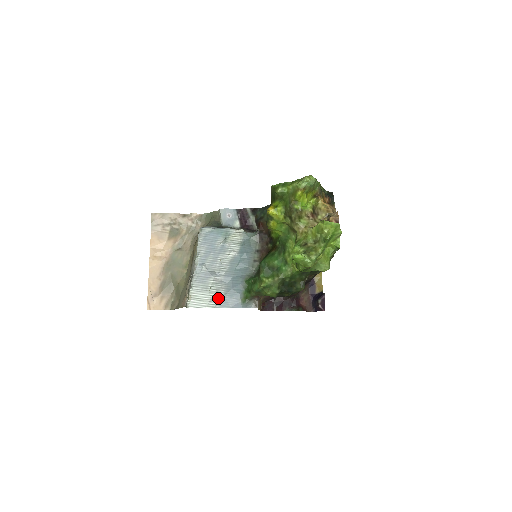
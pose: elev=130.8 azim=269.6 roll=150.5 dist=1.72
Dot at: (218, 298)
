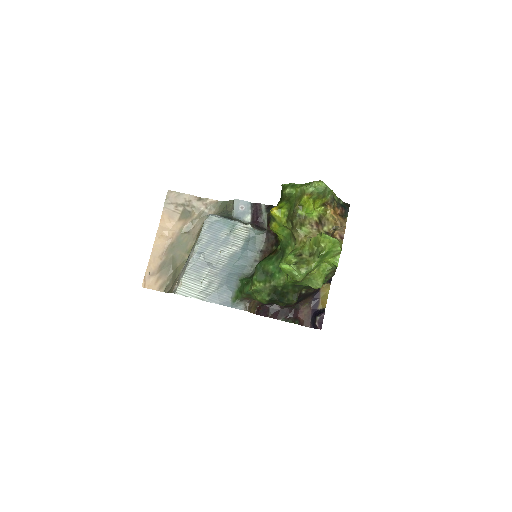
Dot at: (209, 291)
